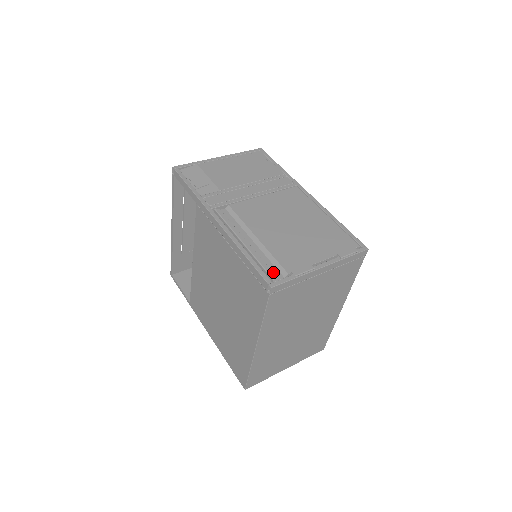
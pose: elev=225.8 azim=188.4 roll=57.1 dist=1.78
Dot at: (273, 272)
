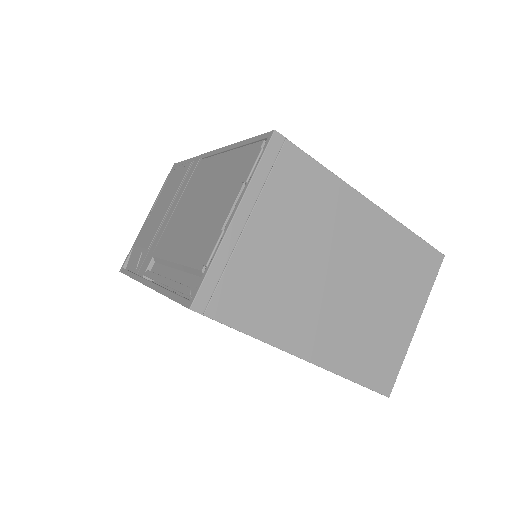
Dot at: (194, 285)
